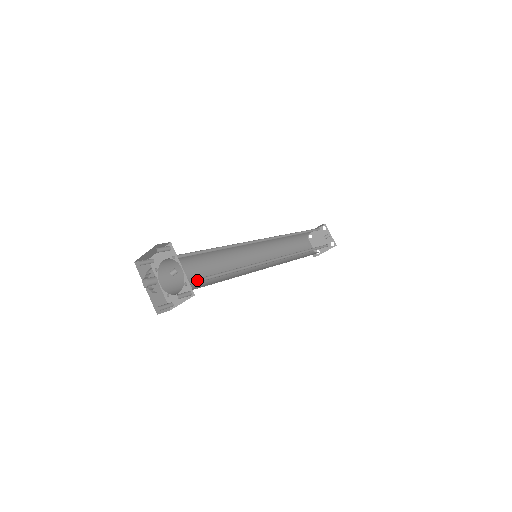
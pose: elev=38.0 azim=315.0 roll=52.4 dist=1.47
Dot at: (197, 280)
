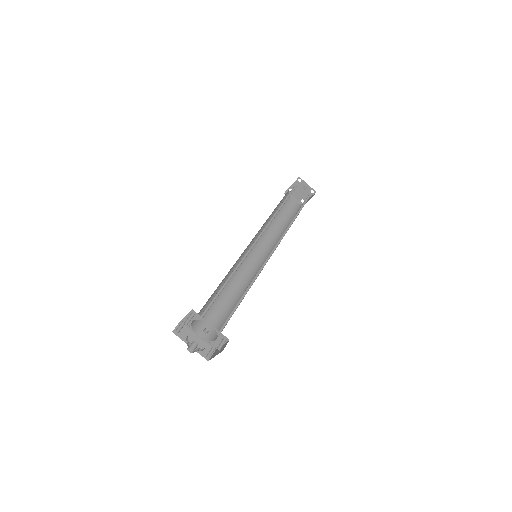
Dot at: (224, 323)
